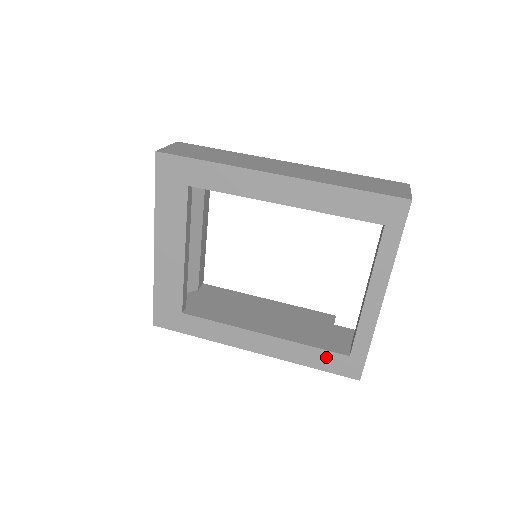
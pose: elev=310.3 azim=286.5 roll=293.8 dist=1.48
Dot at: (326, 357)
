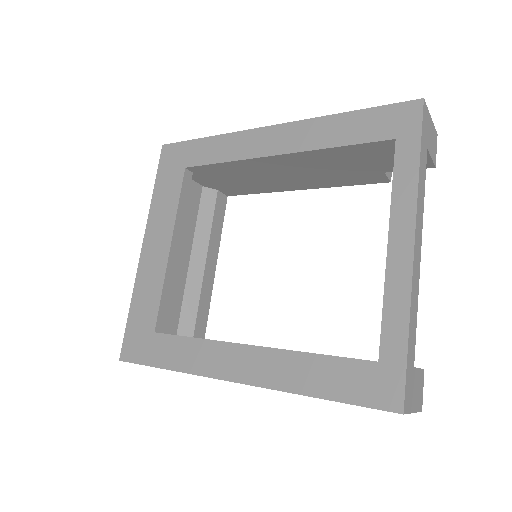
Dot at: (340, 371)
